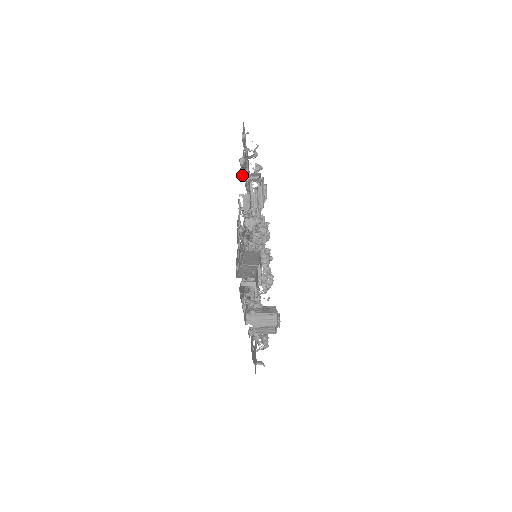
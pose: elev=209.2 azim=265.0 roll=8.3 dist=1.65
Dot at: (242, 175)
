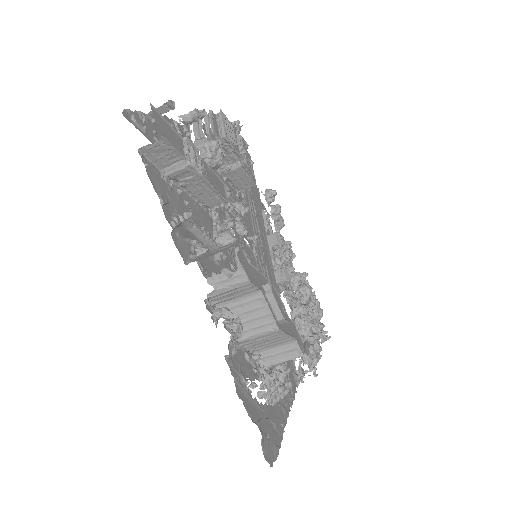
Dot at: occluded
